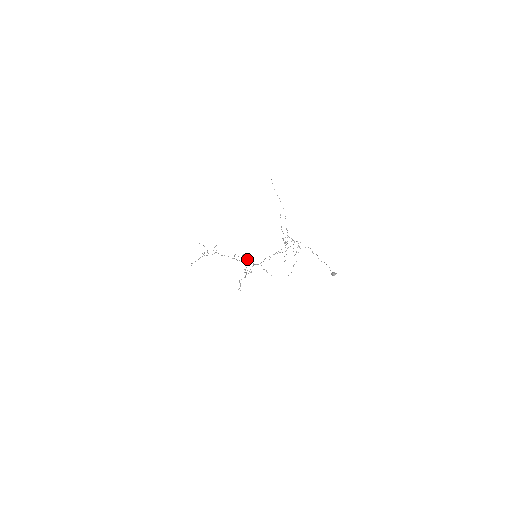
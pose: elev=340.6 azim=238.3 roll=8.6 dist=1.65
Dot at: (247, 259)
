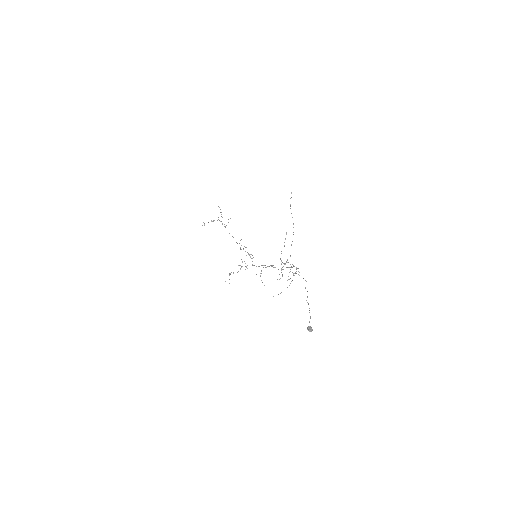
Dot at: (246, 255)
